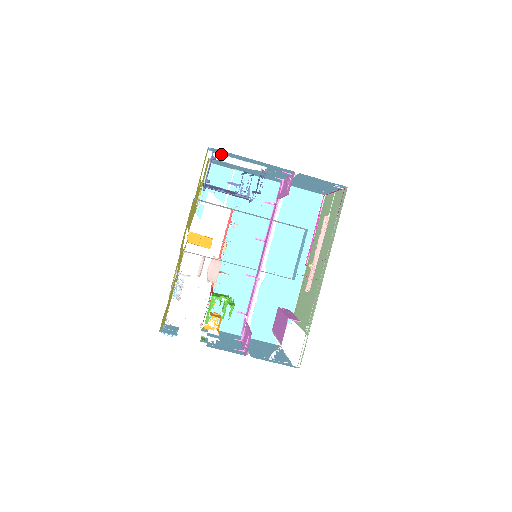
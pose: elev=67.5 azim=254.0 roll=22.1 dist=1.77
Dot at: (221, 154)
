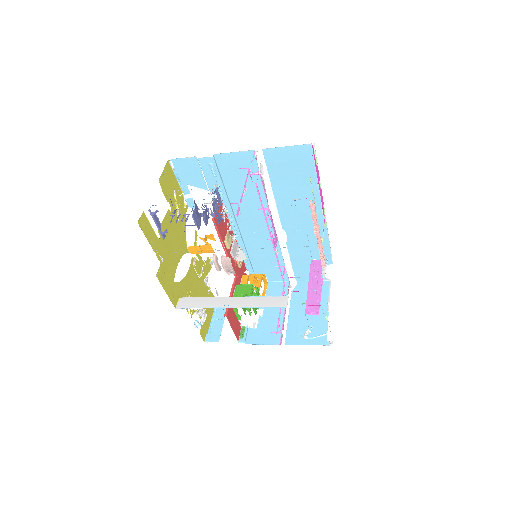
Dot at: occluded
